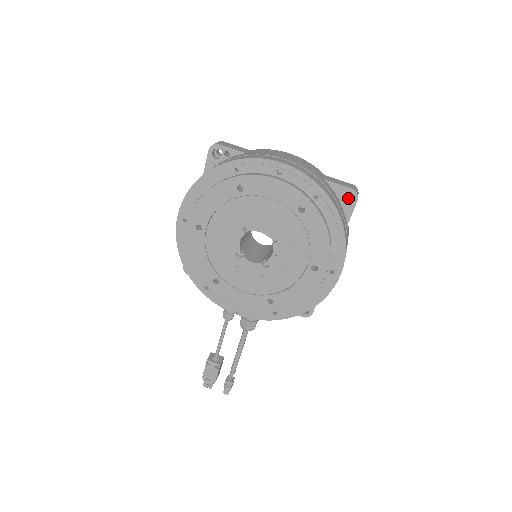
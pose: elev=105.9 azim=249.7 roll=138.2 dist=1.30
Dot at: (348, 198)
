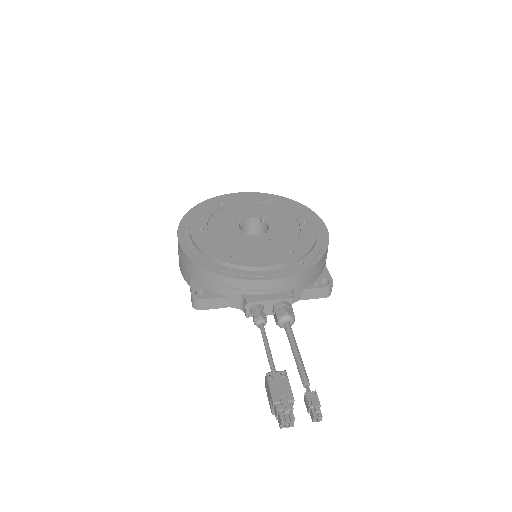
Dot at: occluded
